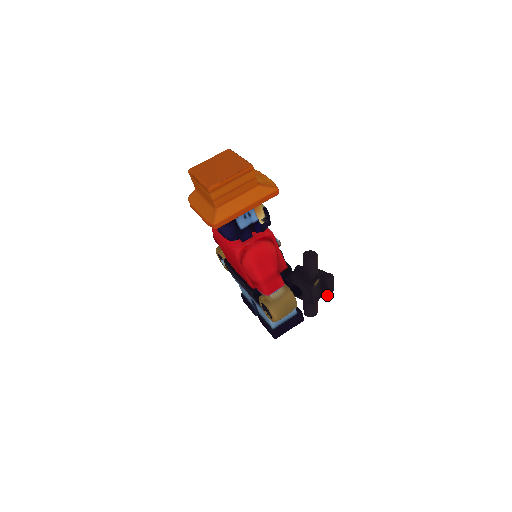
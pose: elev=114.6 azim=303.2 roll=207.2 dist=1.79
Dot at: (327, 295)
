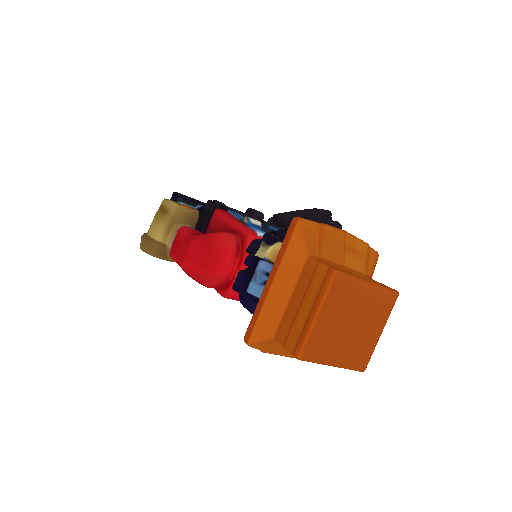
Dot at: occluded
